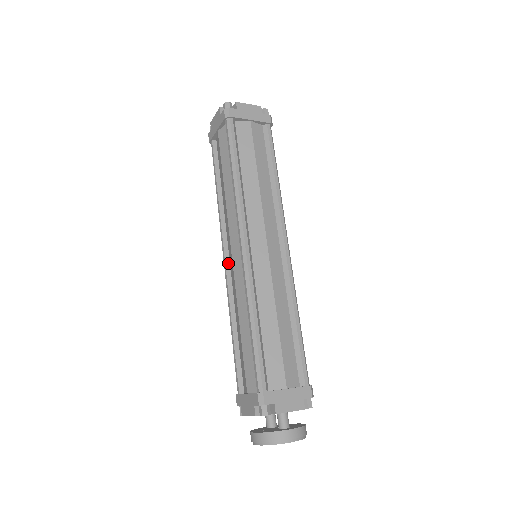
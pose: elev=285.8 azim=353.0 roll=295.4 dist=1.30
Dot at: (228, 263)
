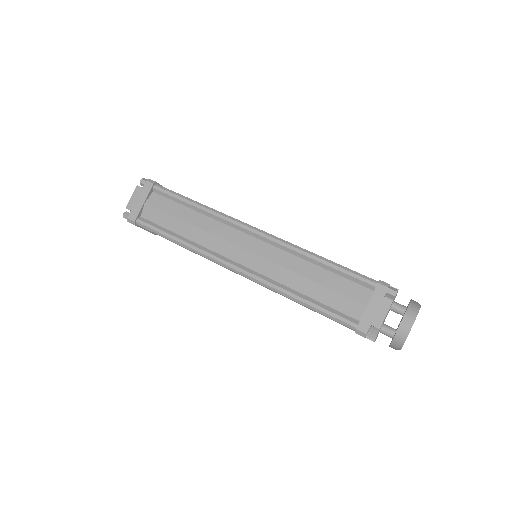
Dot at: (244, 268)
